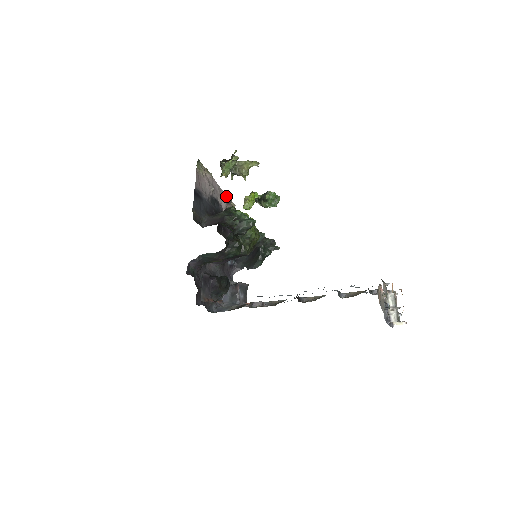
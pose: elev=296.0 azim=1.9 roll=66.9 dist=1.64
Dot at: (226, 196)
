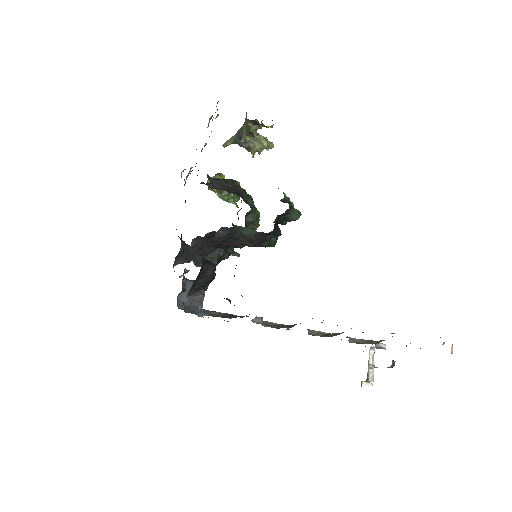
Dot at: occluded
